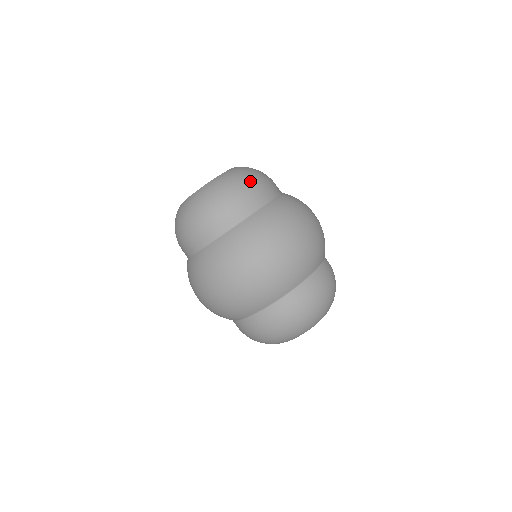
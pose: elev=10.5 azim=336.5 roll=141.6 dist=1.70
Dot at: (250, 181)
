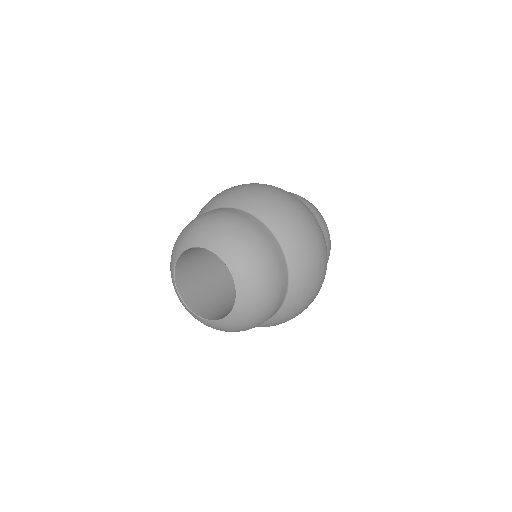
Dot at: (270, 283)
